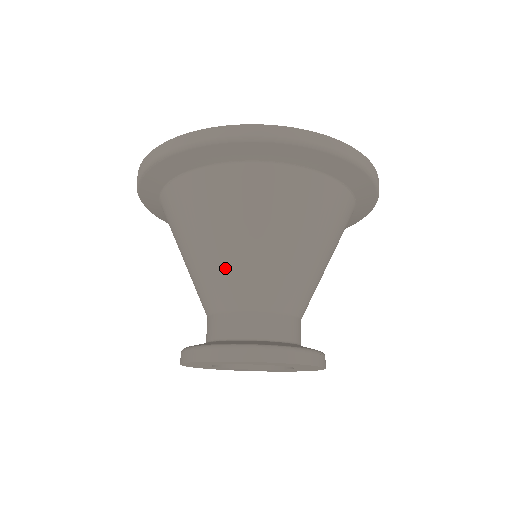
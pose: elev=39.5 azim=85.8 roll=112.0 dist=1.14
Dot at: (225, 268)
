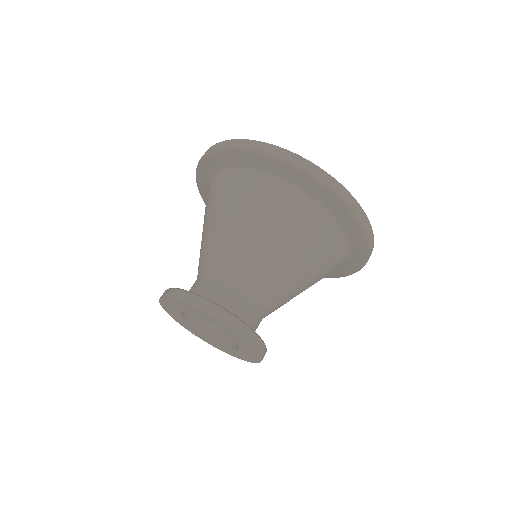
Dot at: (239, 250)
